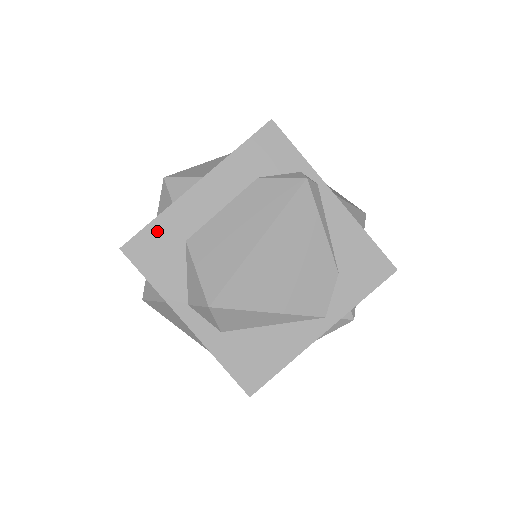
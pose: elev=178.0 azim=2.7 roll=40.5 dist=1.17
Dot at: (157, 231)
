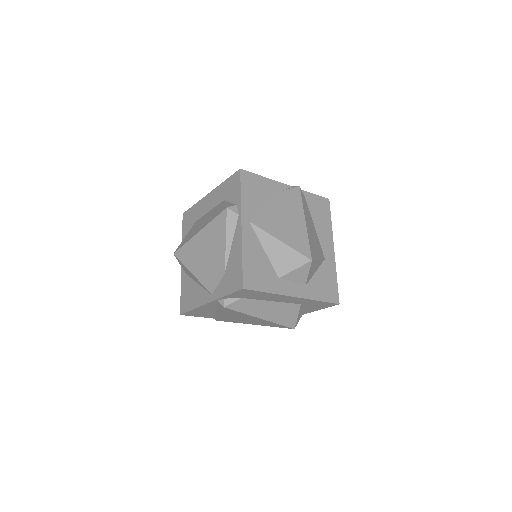
Dot at: (192, 211)
